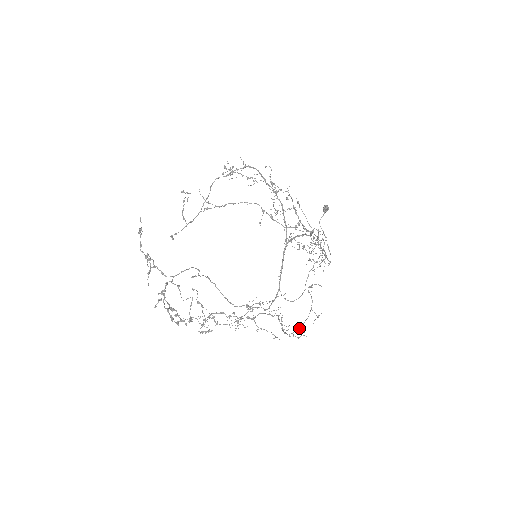
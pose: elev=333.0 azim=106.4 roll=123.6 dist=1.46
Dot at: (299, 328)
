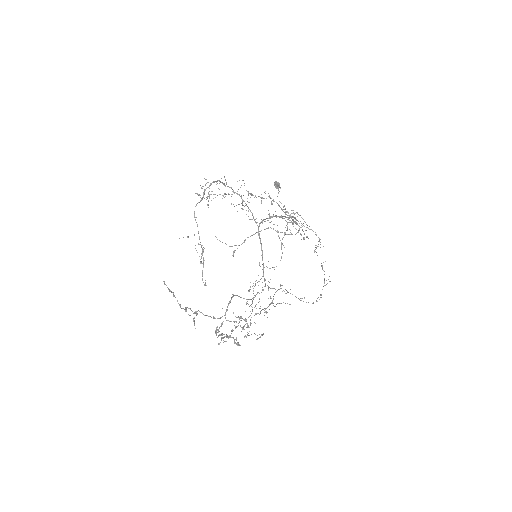
Dot at: occluded
